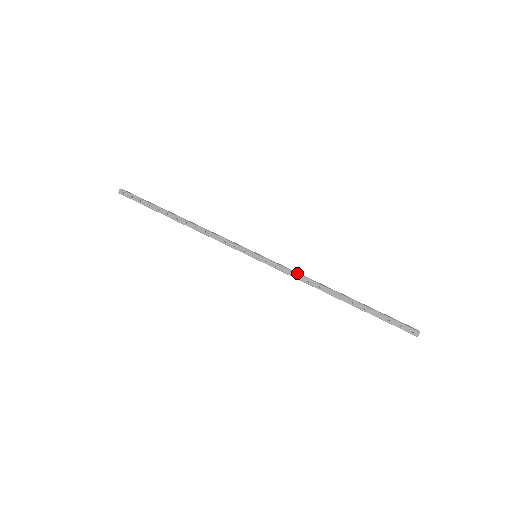
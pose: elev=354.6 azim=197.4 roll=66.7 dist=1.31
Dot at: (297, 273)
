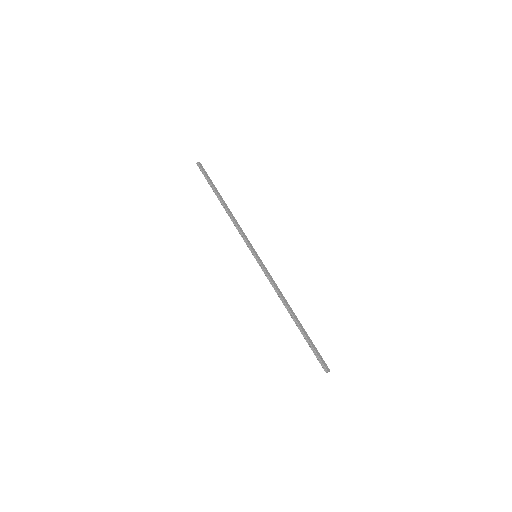
Dot at: occluded
